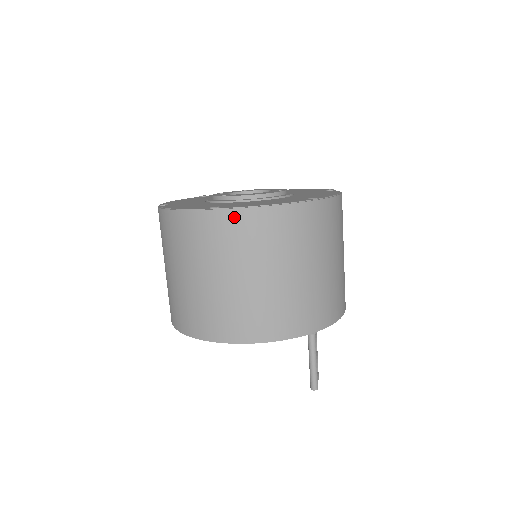
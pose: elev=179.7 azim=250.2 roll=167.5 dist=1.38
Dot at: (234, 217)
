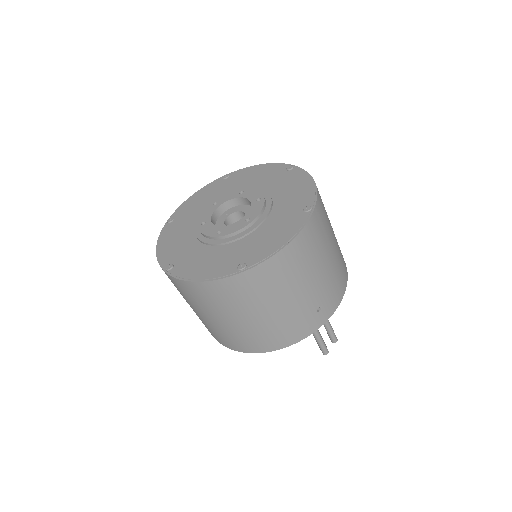
Dot at: (178, 283)
